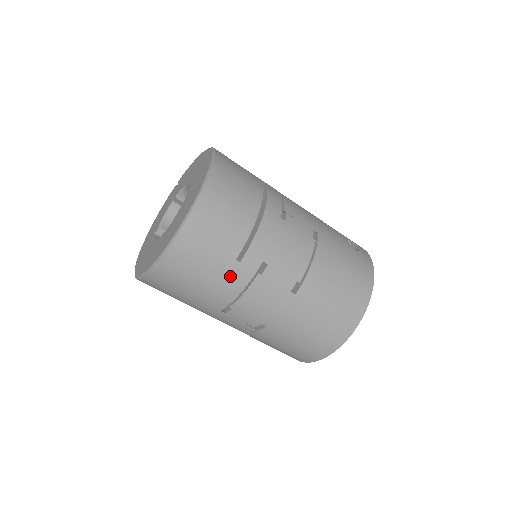
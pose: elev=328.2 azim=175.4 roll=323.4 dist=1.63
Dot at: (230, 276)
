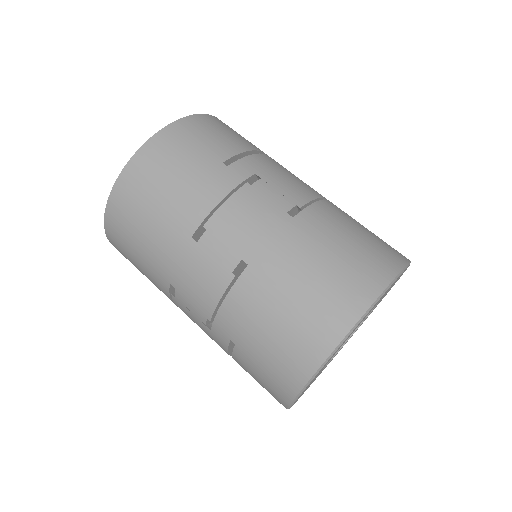
Dot at: (212, 178)
